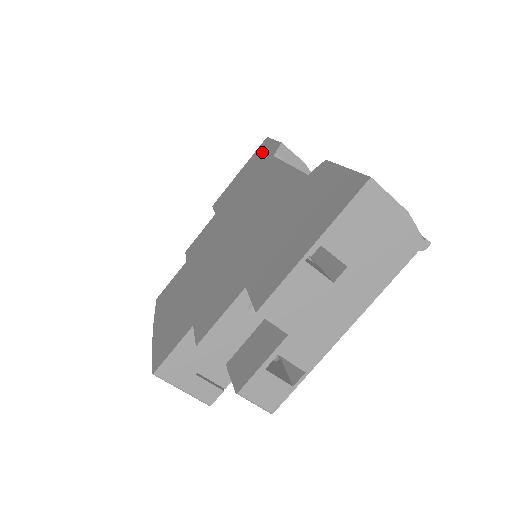
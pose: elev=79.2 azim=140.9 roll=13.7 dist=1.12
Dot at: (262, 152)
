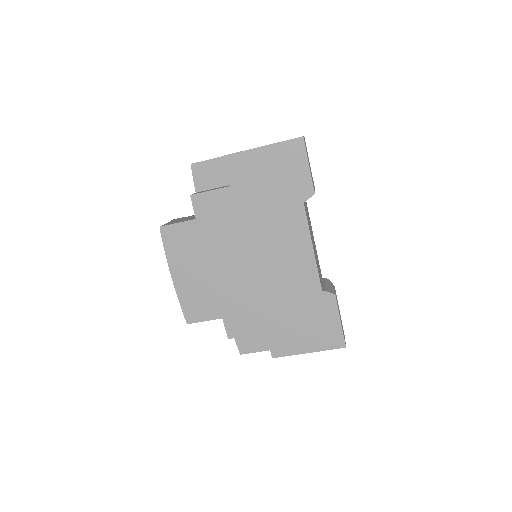
Dot at: (294, 165)
